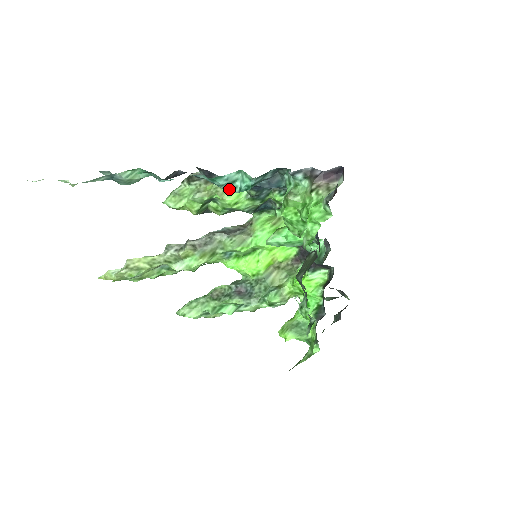
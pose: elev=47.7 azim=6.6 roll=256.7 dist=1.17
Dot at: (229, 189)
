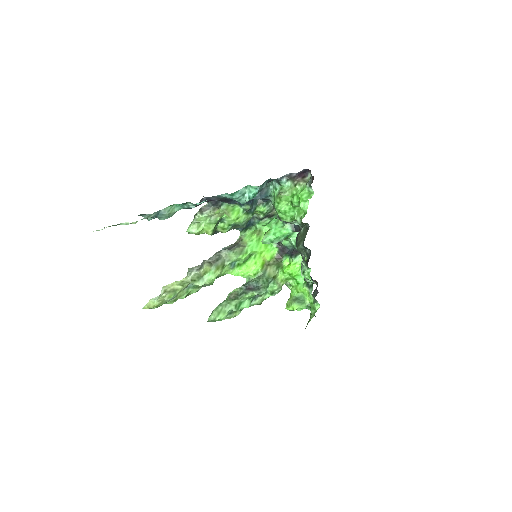
Dot at: (241, 200)
